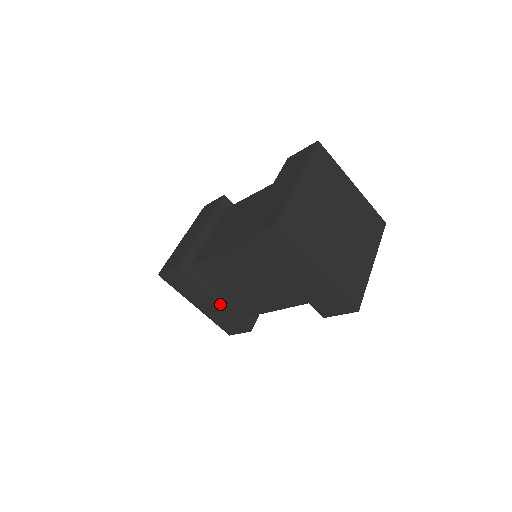
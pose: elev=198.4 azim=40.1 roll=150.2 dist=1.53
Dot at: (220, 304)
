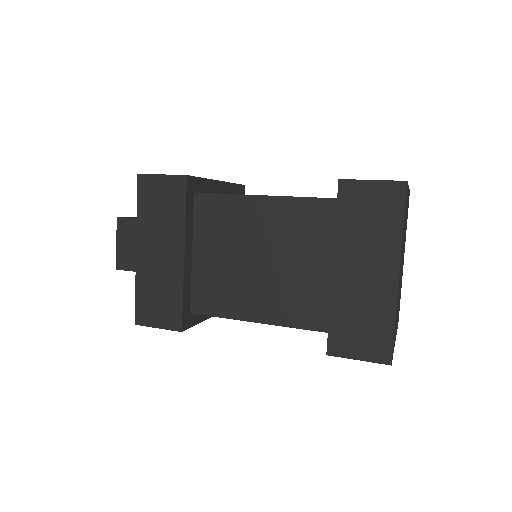
Dot at: occluded
